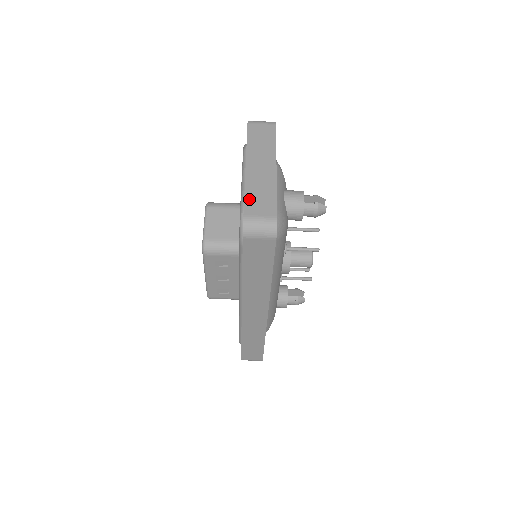
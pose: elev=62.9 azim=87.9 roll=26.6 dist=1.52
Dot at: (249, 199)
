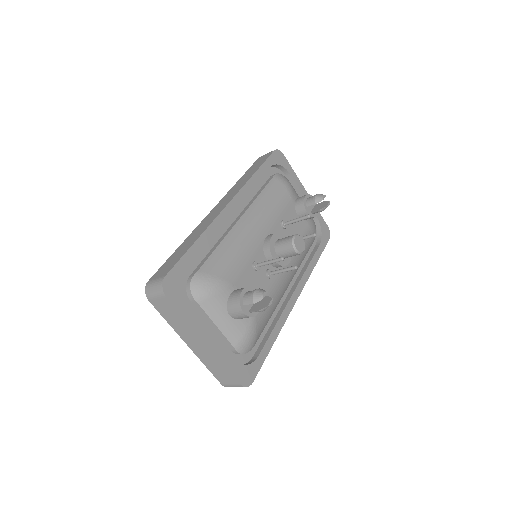
Dot at: (214, 373)
